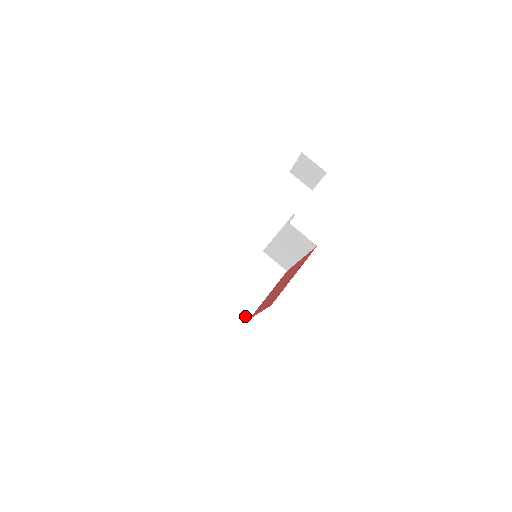
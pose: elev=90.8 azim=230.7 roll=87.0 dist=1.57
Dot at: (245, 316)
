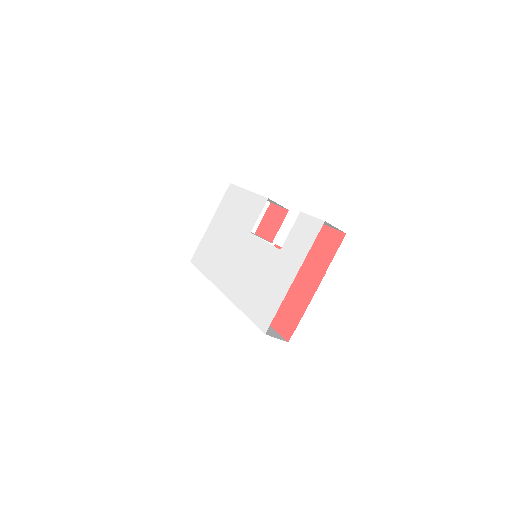
Dot at: occluded
